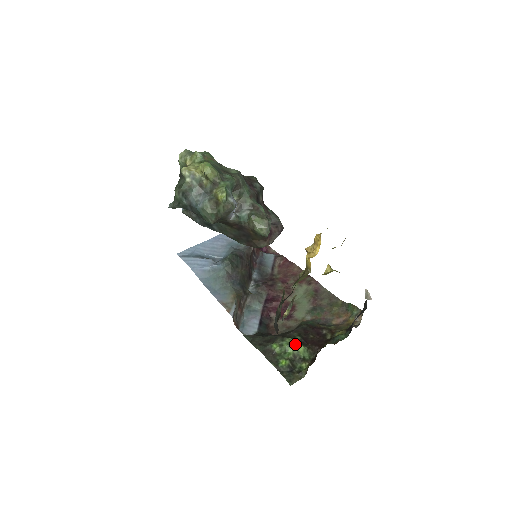
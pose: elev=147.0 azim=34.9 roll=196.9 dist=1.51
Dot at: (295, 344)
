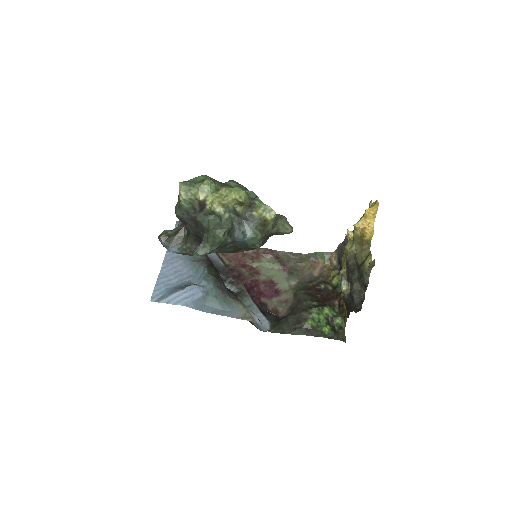
Dot at: (321, 310)
